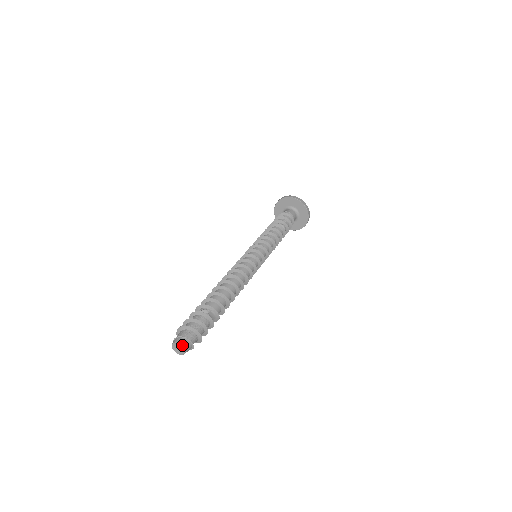
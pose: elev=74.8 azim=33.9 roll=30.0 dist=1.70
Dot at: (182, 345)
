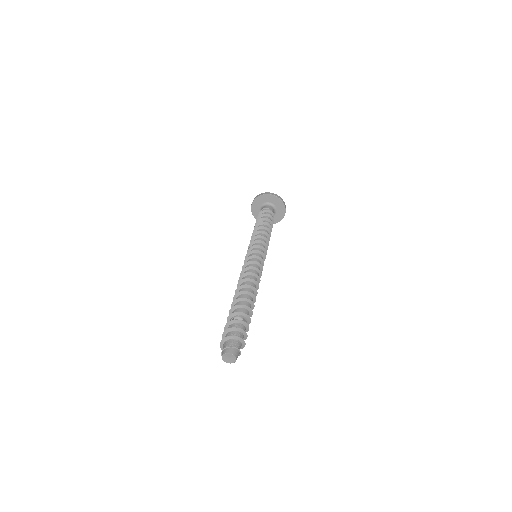
Dot at: (234, 355)
